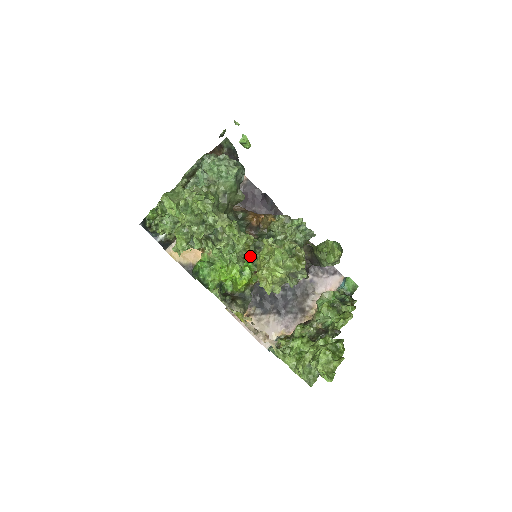
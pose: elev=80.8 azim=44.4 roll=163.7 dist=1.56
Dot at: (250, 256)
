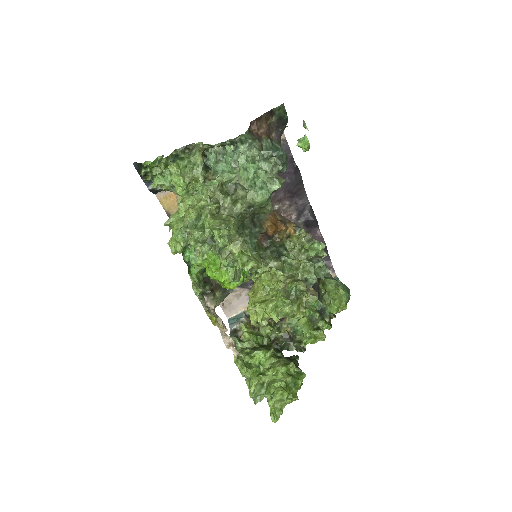
Dot at: occluded
